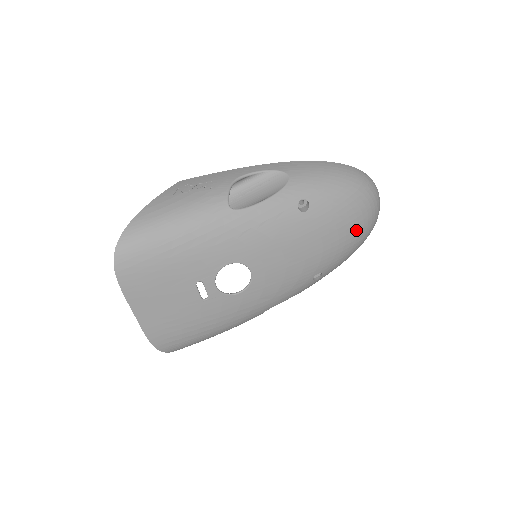
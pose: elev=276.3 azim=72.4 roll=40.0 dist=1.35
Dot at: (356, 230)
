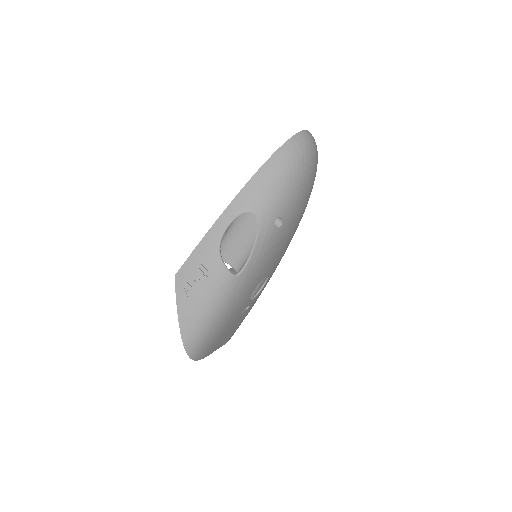
Dot at: (313, 183)
